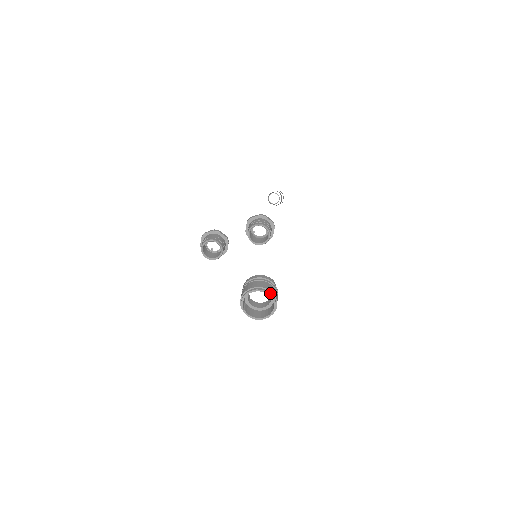
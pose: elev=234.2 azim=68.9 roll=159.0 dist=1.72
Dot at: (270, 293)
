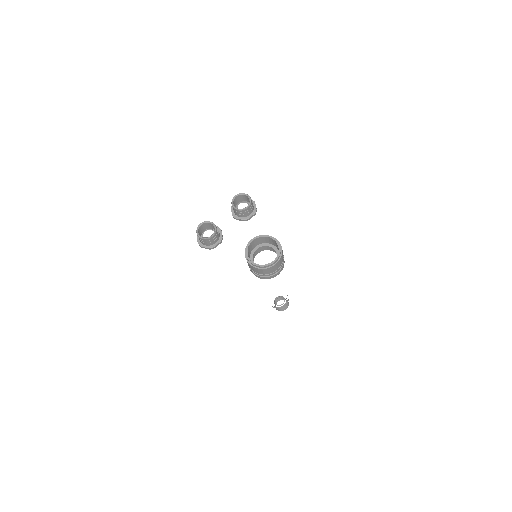
Dot at: (269, 236)
